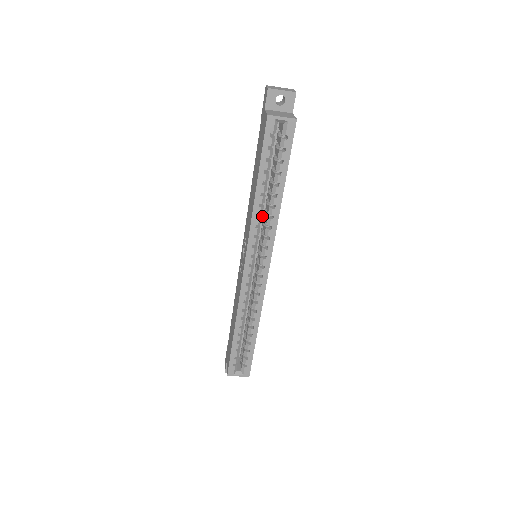
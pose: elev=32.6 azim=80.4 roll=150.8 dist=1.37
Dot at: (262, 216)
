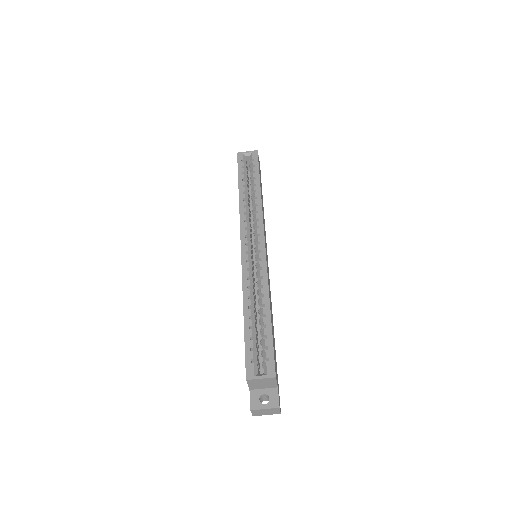
Dot at: occluded
